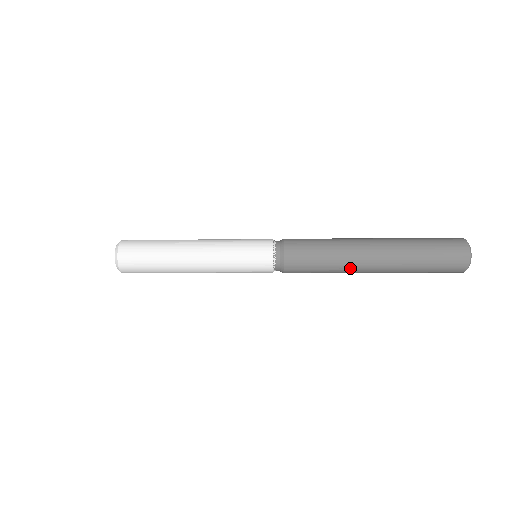
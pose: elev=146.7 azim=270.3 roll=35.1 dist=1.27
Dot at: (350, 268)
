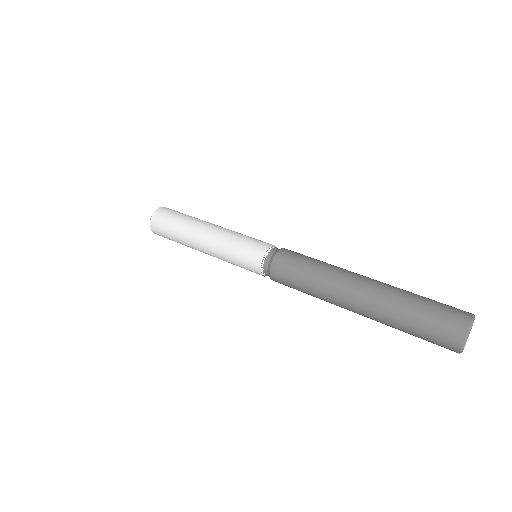
Dot at: (330, 300)
